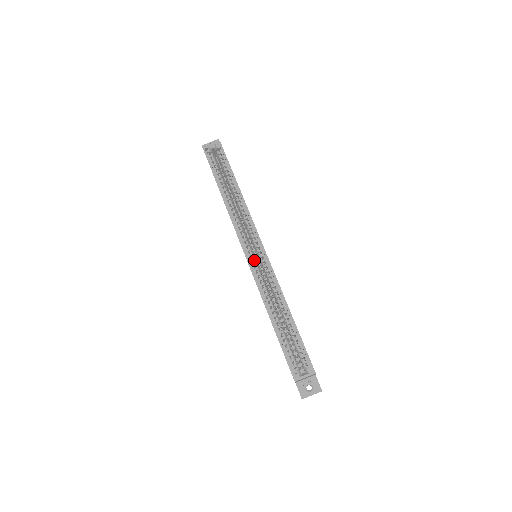
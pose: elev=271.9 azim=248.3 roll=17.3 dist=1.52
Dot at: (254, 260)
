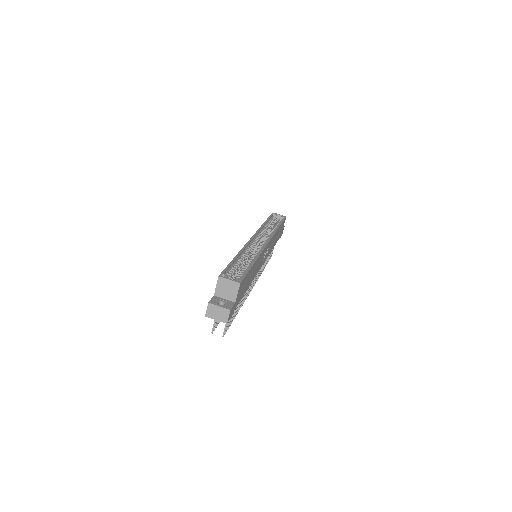
Dot at: (255, 243)
